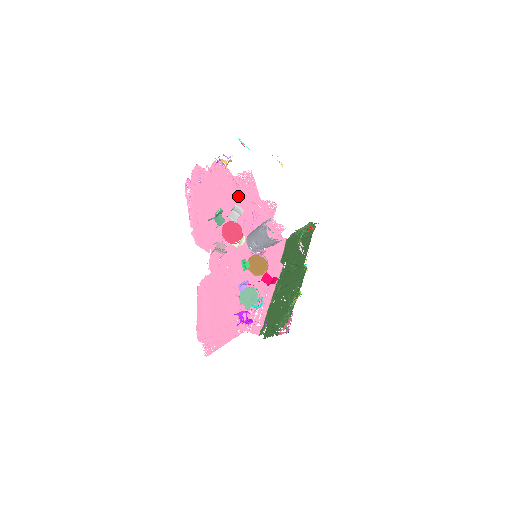
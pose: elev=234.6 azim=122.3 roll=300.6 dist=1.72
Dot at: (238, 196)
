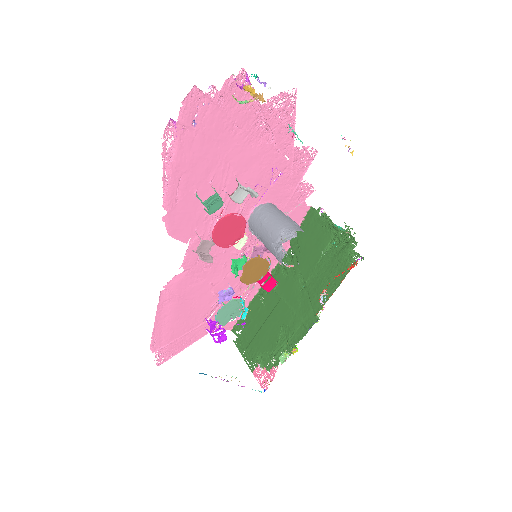
Dot at: (257, 143)
